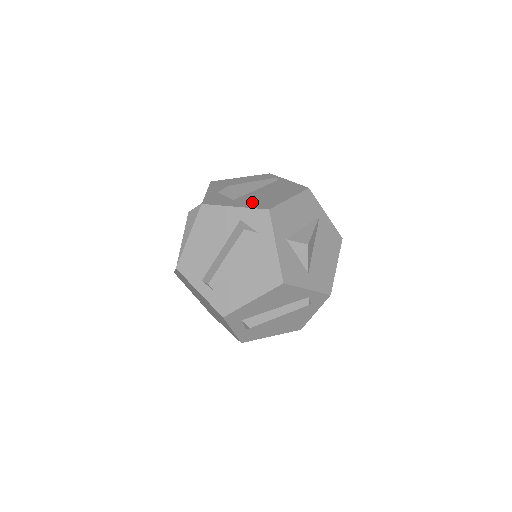
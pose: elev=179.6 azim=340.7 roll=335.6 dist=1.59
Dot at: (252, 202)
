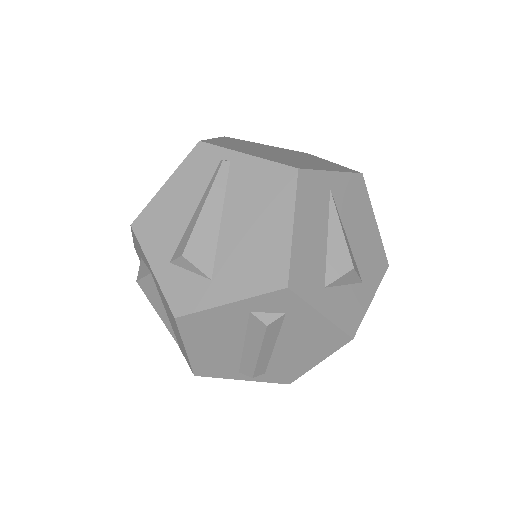
Dot at: (245, 274)
